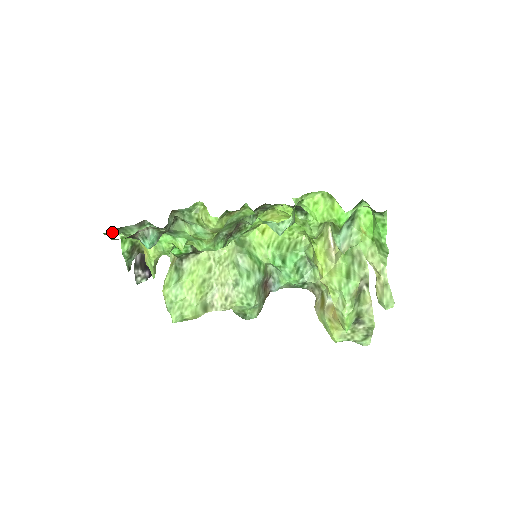
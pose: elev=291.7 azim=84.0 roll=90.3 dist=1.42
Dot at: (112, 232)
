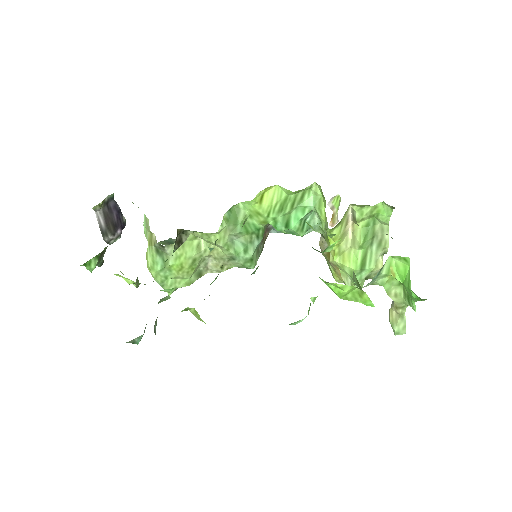
Dot at: occluded
